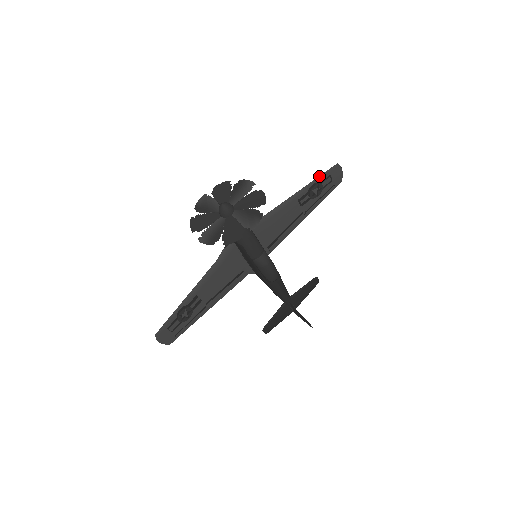
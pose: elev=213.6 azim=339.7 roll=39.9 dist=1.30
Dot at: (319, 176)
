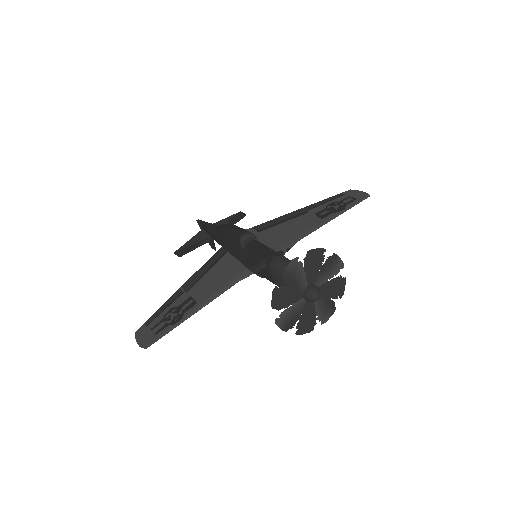
Dot at: (353, 206)
